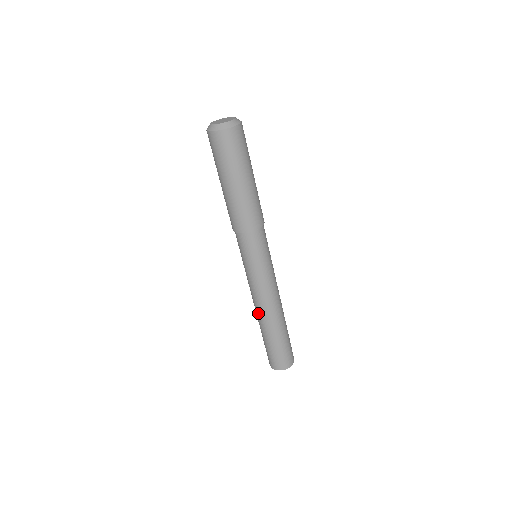
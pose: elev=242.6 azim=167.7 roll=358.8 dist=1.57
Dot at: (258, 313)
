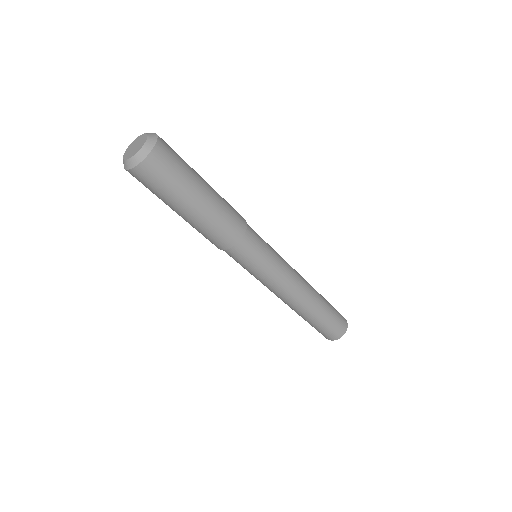
Dot at: (289, 305)
